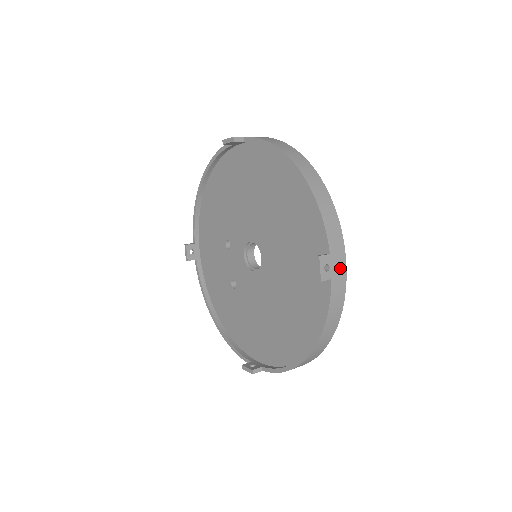
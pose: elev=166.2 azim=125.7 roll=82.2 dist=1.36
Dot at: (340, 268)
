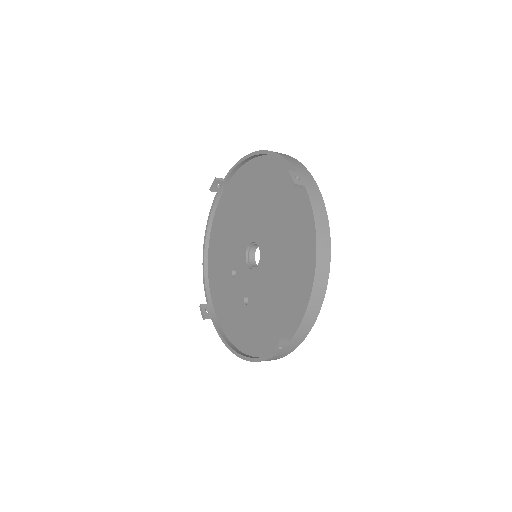
Dot at: (310, 182)
